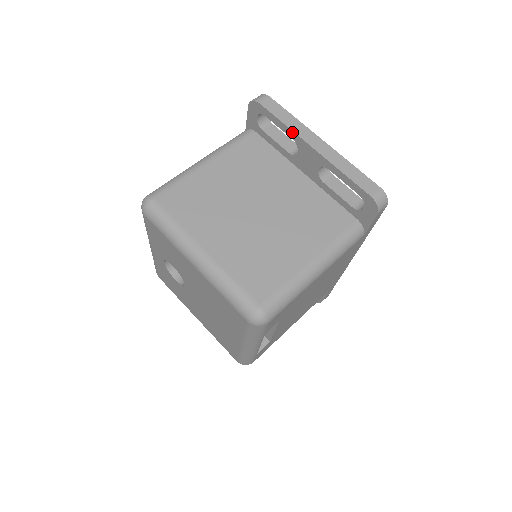
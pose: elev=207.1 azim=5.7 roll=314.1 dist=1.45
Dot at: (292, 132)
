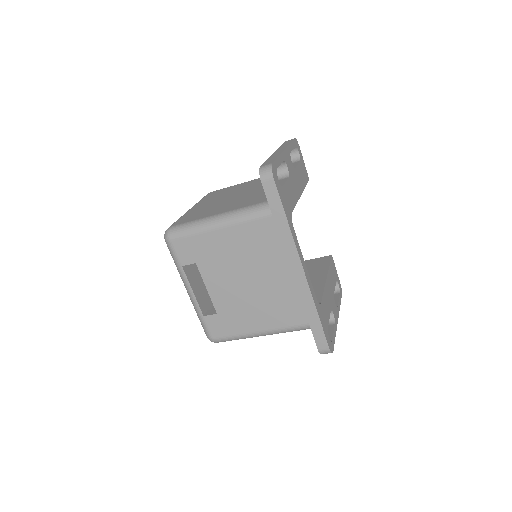
Dot at: occluded
